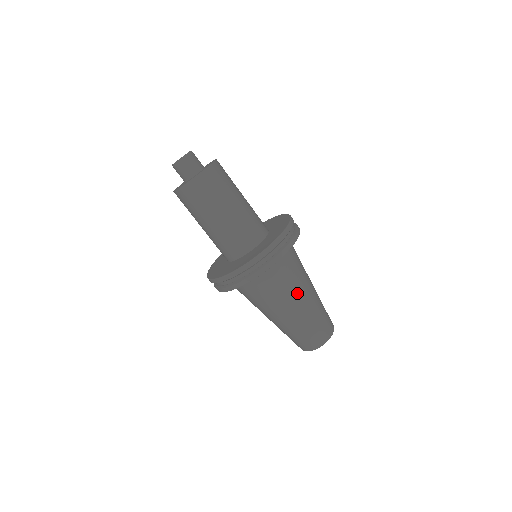
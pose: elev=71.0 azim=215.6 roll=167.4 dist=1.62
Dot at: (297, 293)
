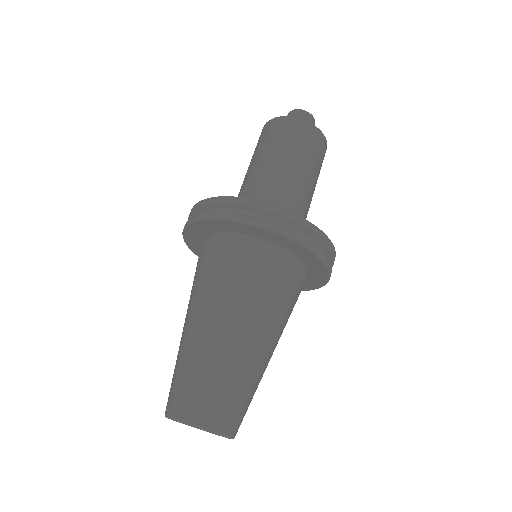
Dot at: (209, 302)
